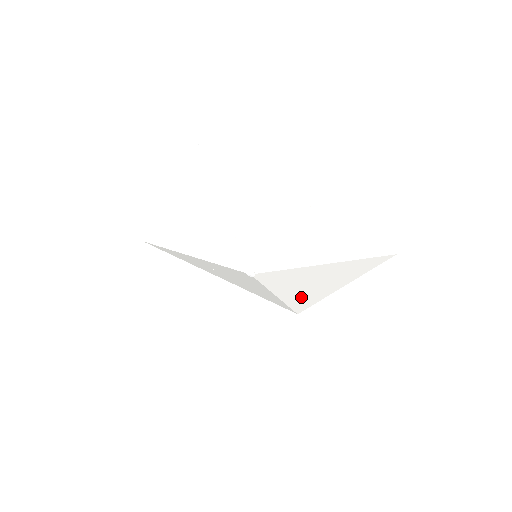
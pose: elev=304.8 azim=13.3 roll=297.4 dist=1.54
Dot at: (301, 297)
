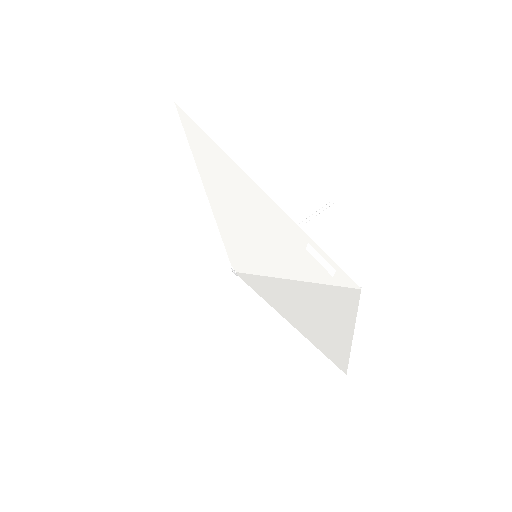
Dot at: (320, 339)
